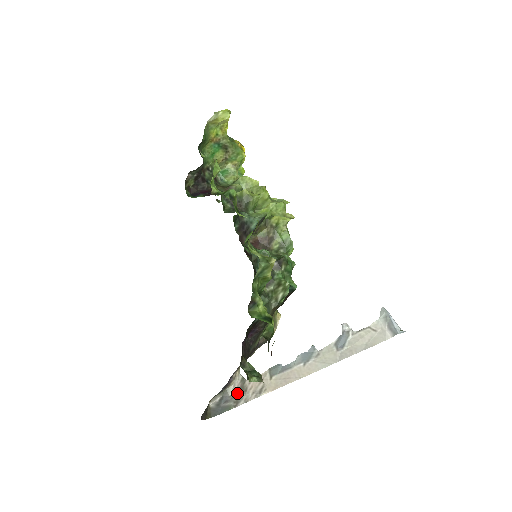
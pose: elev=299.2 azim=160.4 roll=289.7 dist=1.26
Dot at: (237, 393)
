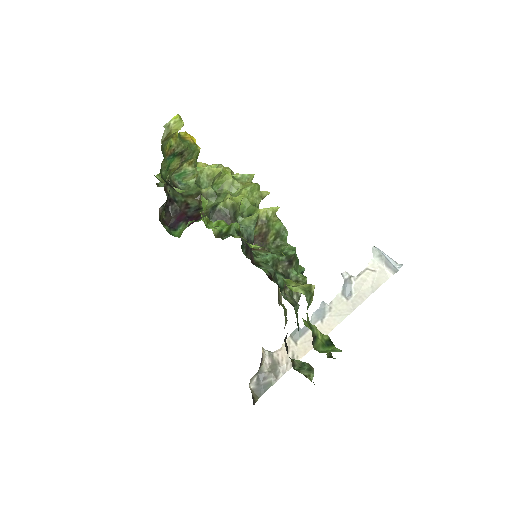
Dot at: (271, 368)
